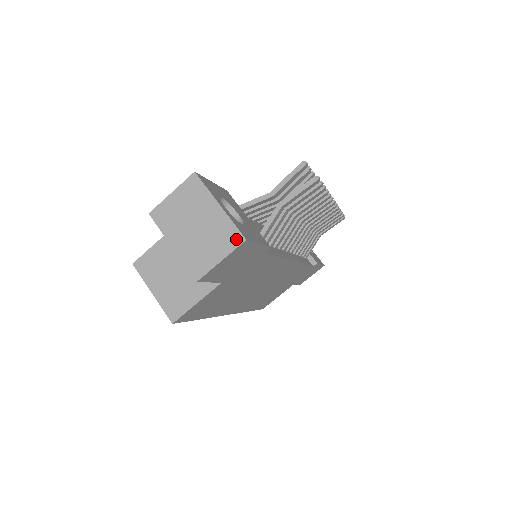
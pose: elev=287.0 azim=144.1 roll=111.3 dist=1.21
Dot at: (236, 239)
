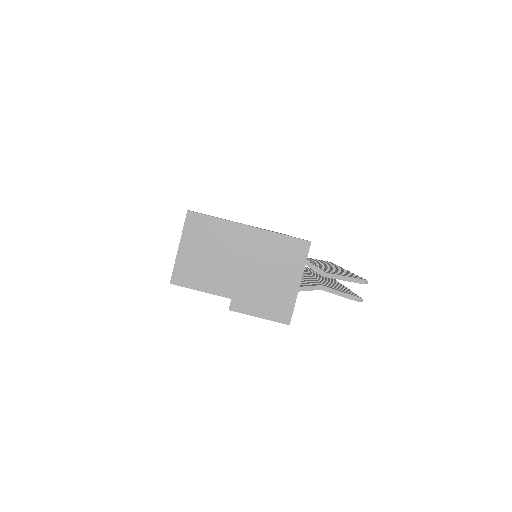
Dot at: (284, 317)
